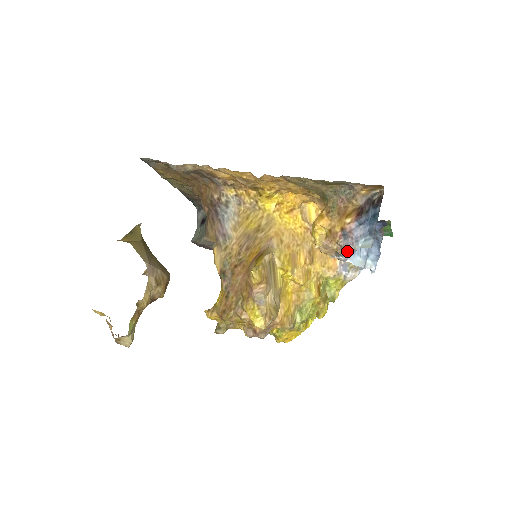
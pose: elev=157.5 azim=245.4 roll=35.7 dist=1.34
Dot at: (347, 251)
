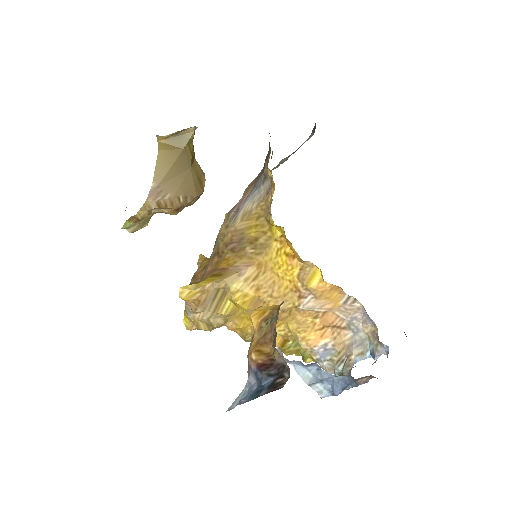
Dot at: occluded
